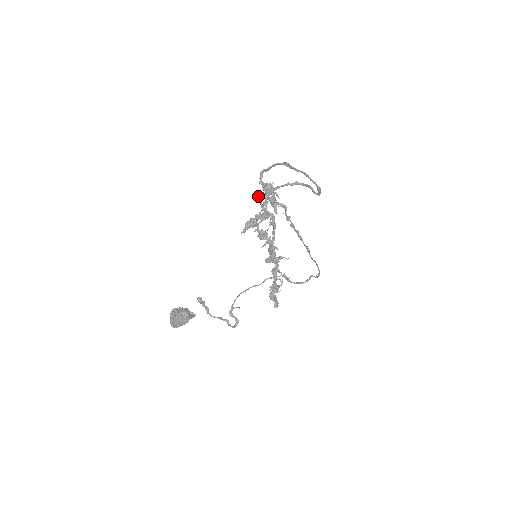
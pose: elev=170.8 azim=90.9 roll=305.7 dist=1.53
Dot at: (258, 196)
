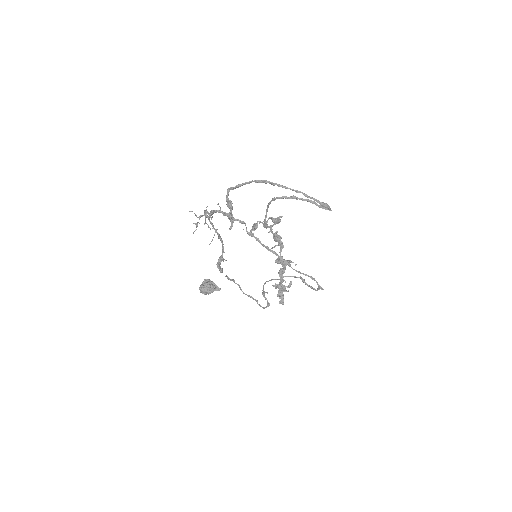
Dot at: (210, 213)
